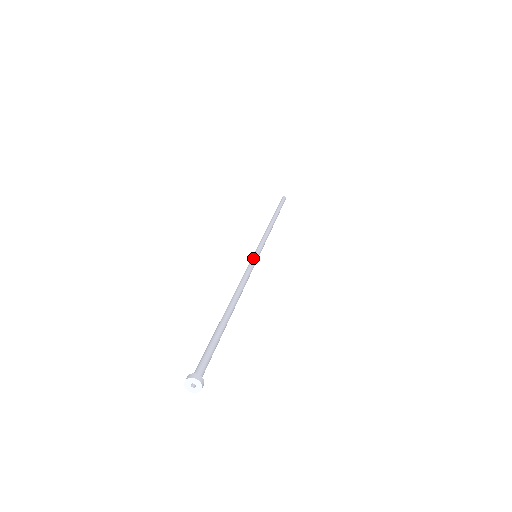
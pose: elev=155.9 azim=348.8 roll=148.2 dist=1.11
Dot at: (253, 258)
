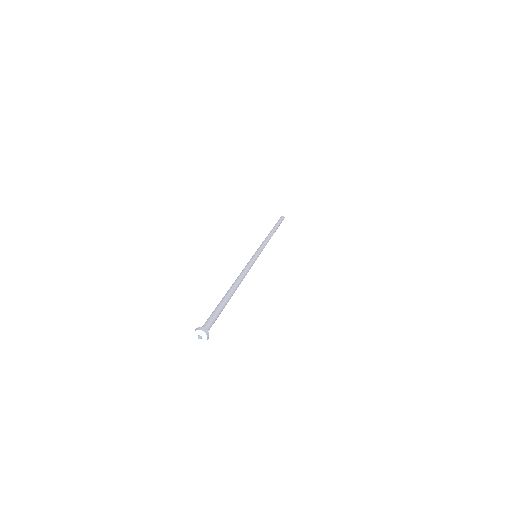
Dot at: (254, 257)
